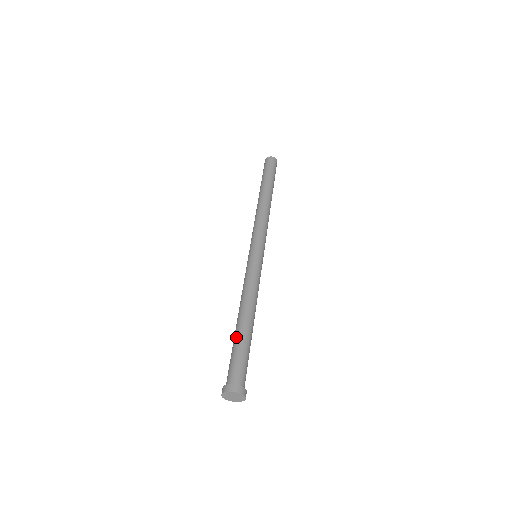
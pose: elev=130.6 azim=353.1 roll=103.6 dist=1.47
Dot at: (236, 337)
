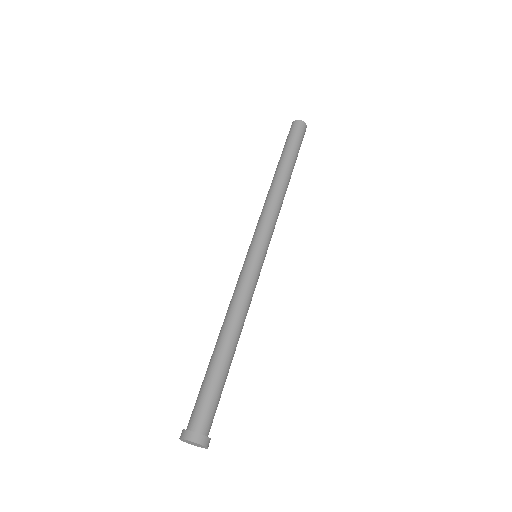
Dot at: (210, 366)
